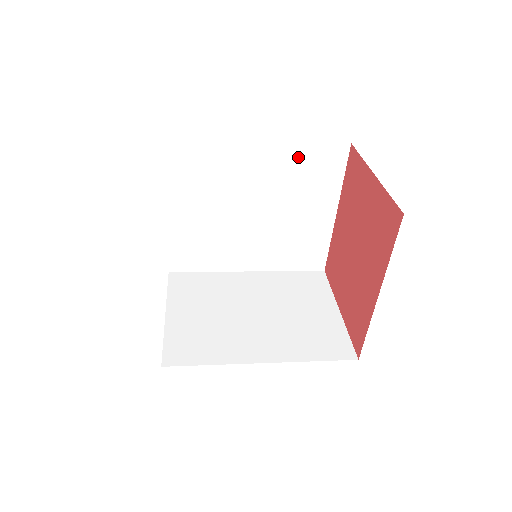
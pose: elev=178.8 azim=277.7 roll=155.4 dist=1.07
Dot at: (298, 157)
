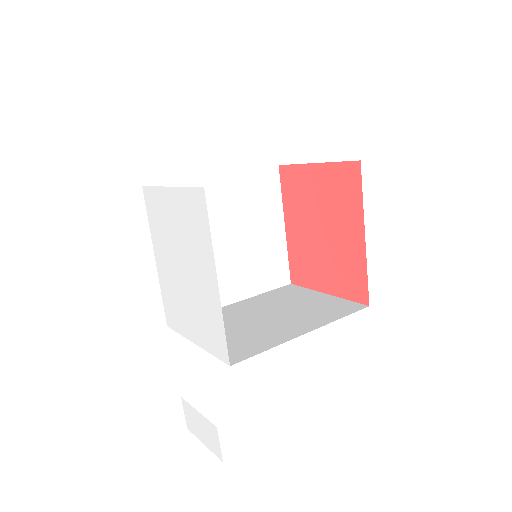
Dot at: (247, 184)
